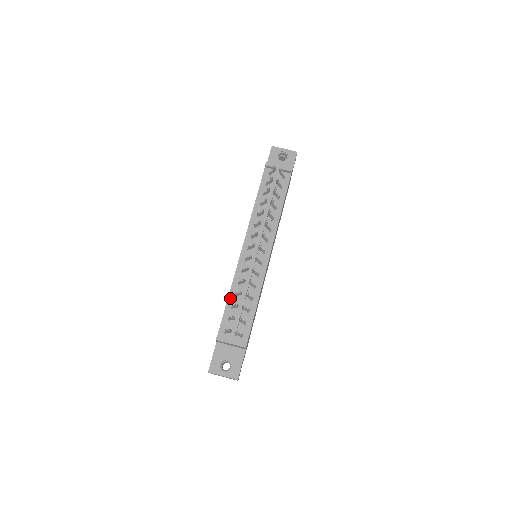
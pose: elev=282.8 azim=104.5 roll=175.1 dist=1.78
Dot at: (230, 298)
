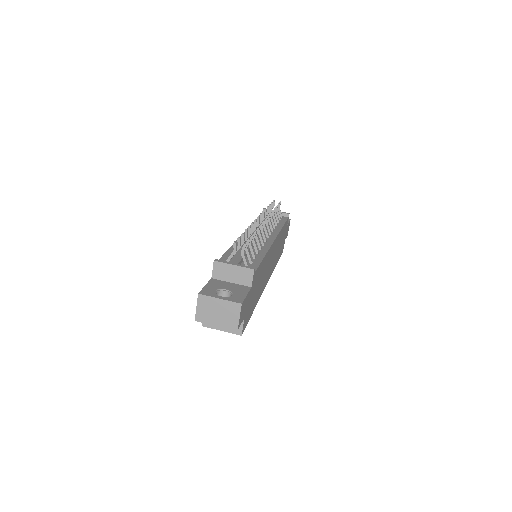
Dot at: (231, 249)
